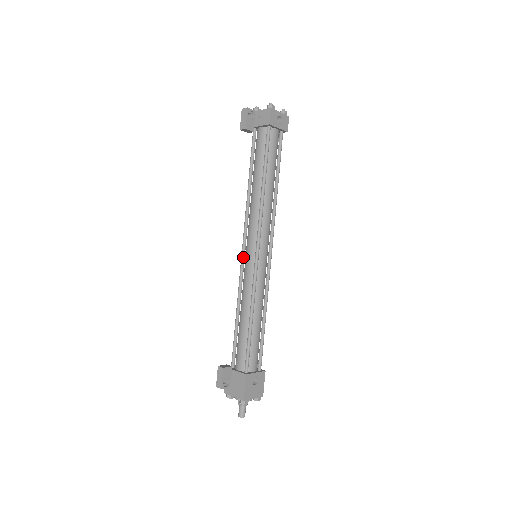
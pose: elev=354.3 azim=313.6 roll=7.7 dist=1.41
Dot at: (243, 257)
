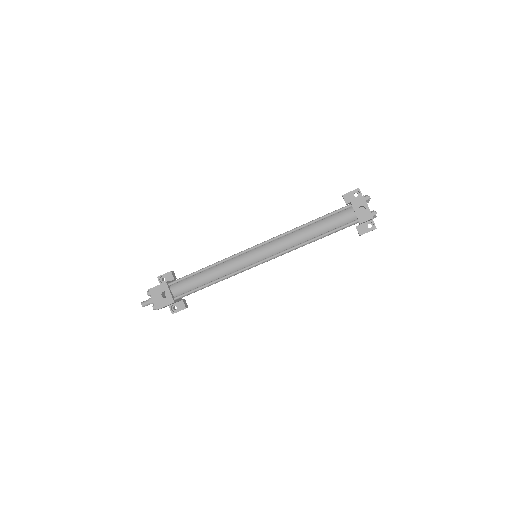
Dot at: occluded
